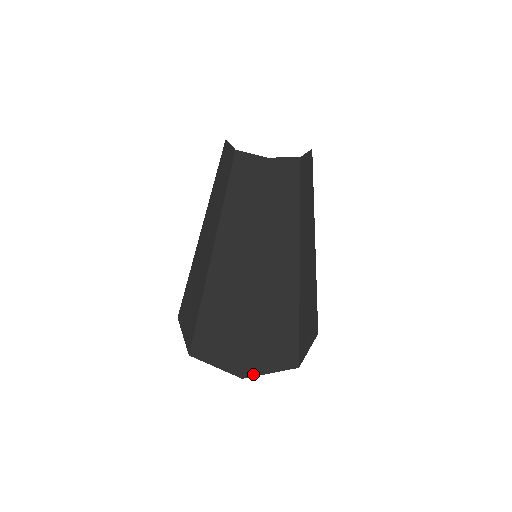
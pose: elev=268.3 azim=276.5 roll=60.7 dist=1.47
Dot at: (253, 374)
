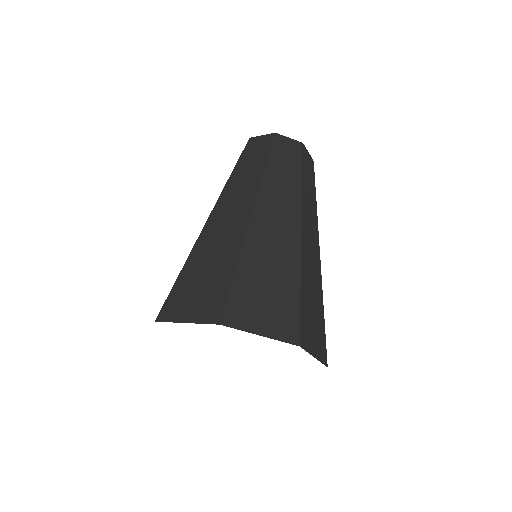
Dot at: (235, 325)
